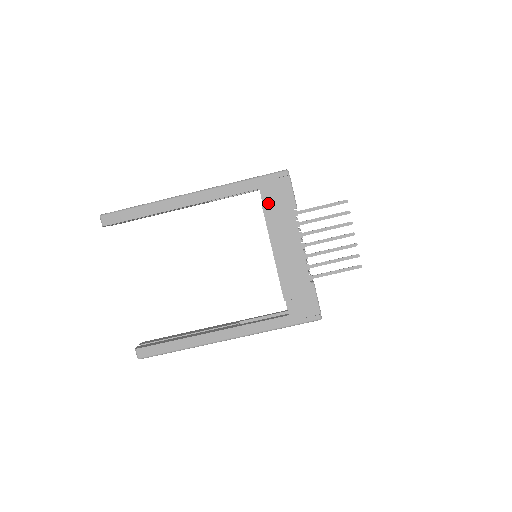
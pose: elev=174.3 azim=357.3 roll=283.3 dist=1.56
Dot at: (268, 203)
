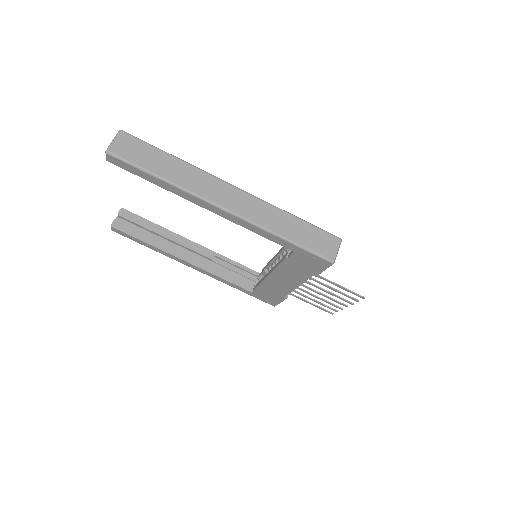
Dot at: (293, 261)
